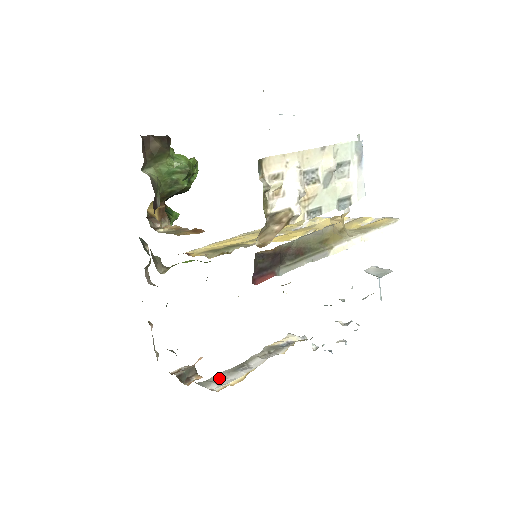
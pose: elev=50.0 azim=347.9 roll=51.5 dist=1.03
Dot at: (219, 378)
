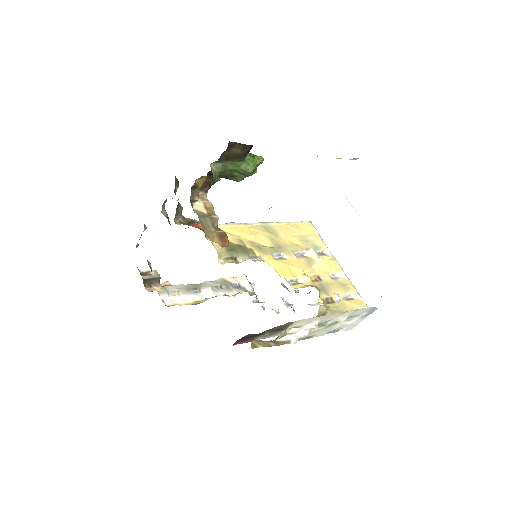
Dot at: (173, 291)
